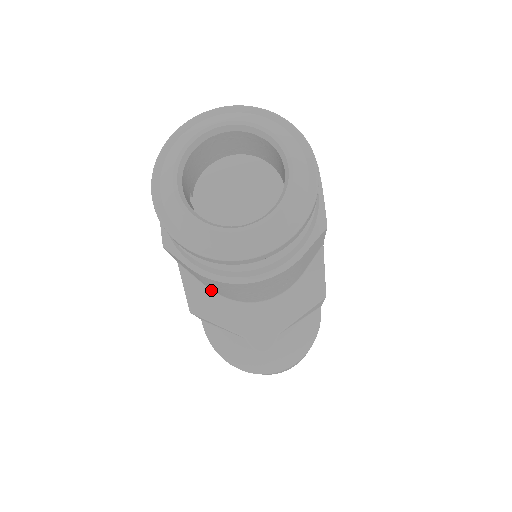
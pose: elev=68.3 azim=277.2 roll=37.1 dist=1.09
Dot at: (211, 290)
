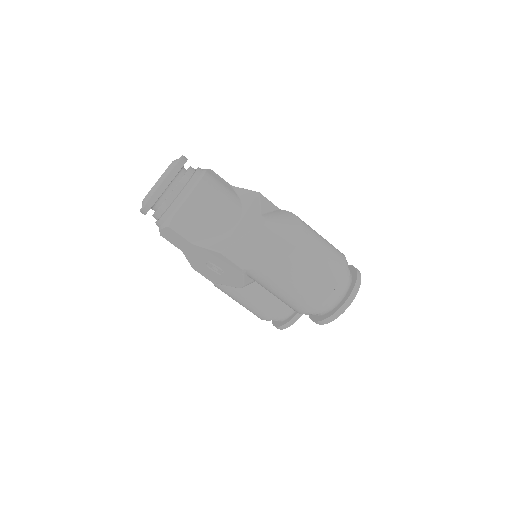
Dot at: (216, 237)
